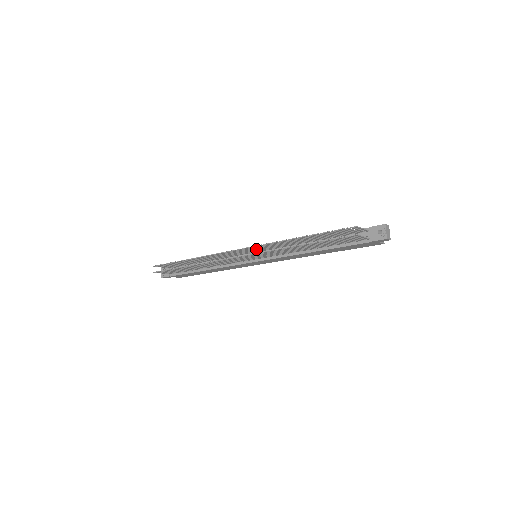
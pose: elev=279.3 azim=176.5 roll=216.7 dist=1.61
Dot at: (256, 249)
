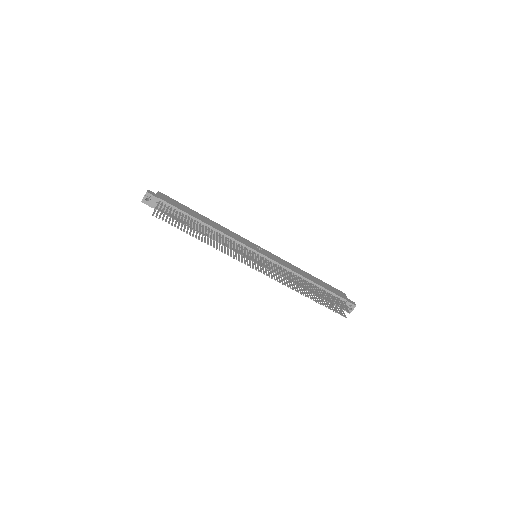
Dot at: occluded
